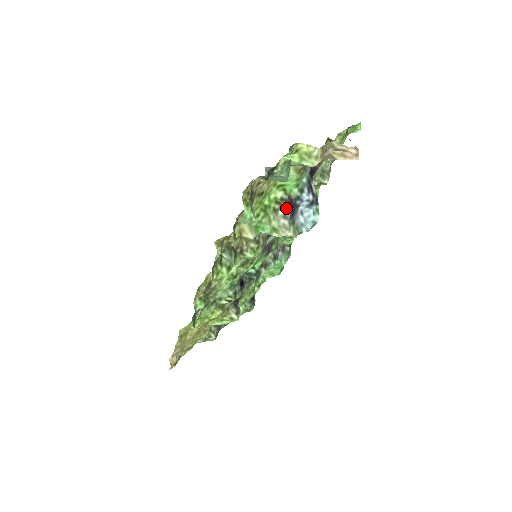
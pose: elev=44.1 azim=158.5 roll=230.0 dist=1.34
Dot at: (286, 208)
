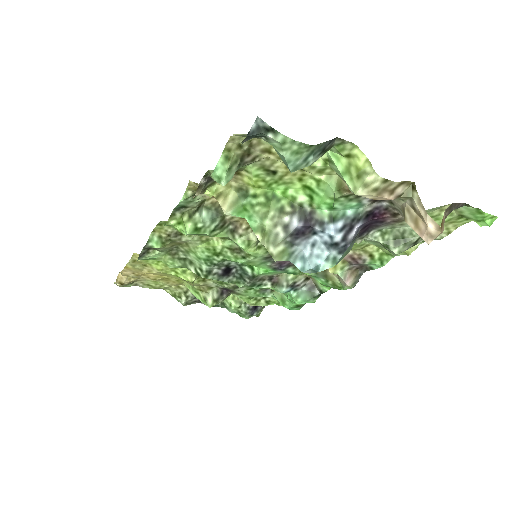
Dot at: (296, 220)
